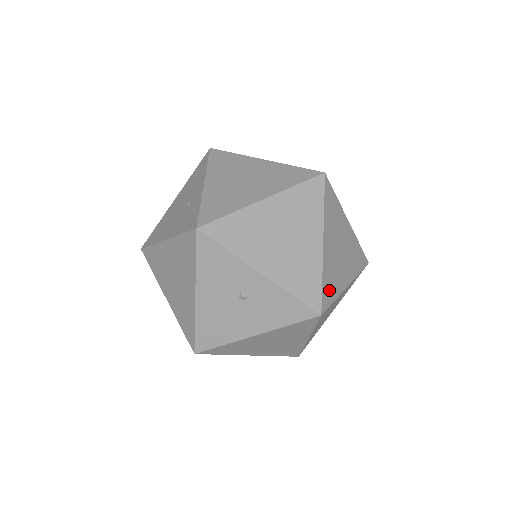
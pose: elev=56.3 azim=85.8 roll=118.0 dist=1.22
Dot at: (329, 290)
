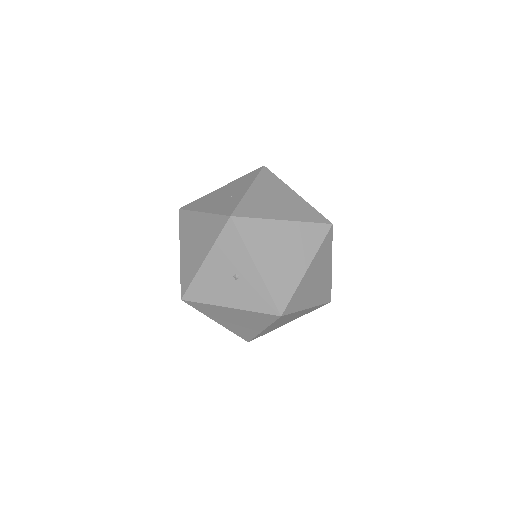
Dot at: (295, 303)
